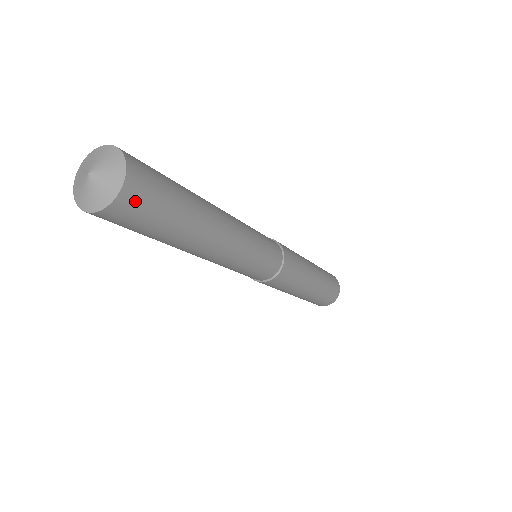
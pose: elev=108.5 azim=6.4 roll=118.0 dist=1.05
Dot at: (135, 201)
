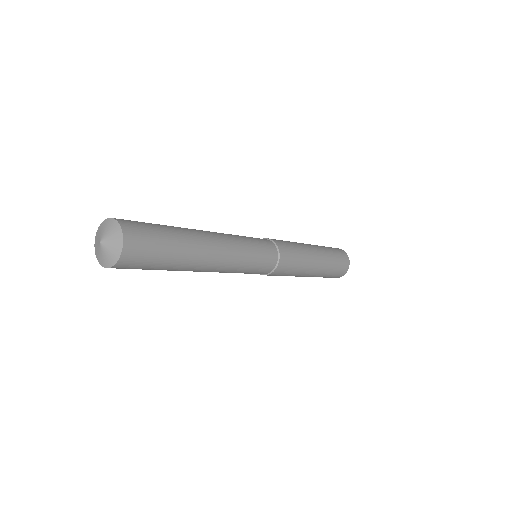
Dot at: (128, 266)
